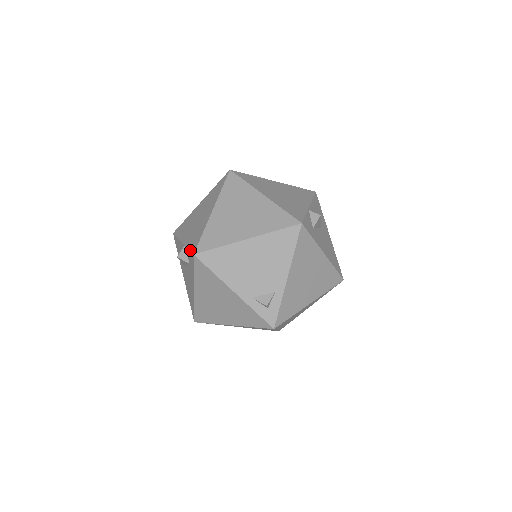
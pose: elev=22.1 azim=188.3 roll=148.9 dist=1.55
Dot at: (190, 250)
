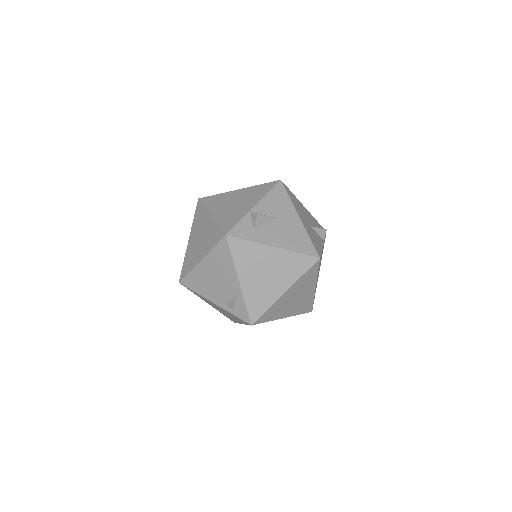
Dot at: occluded
